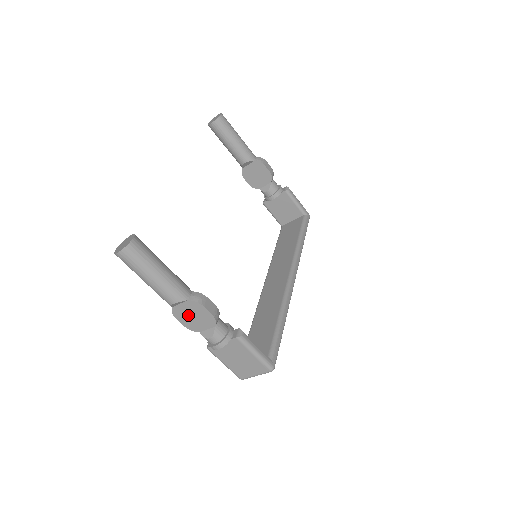
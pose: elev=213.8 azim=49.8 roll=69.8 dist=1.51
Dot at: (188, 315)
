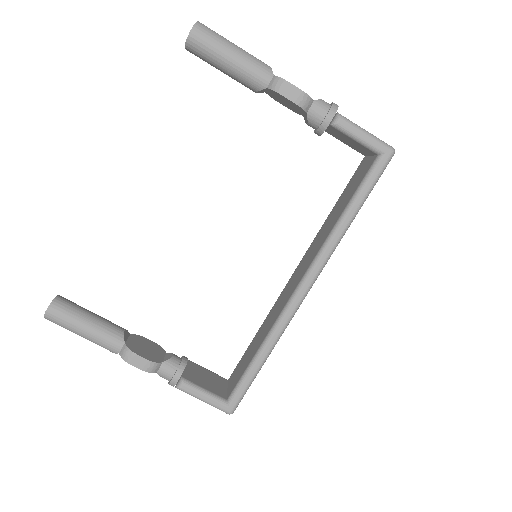
Dot at: occluded
